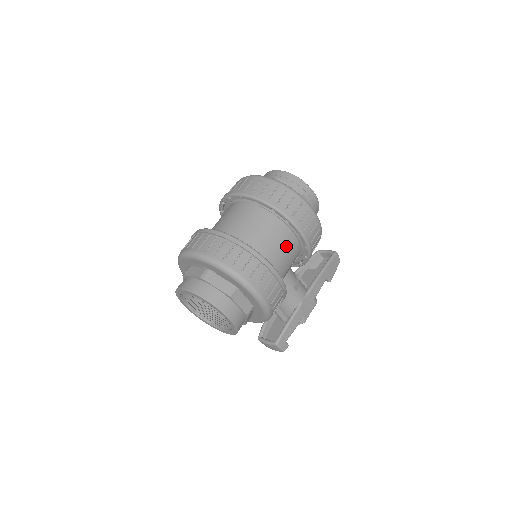
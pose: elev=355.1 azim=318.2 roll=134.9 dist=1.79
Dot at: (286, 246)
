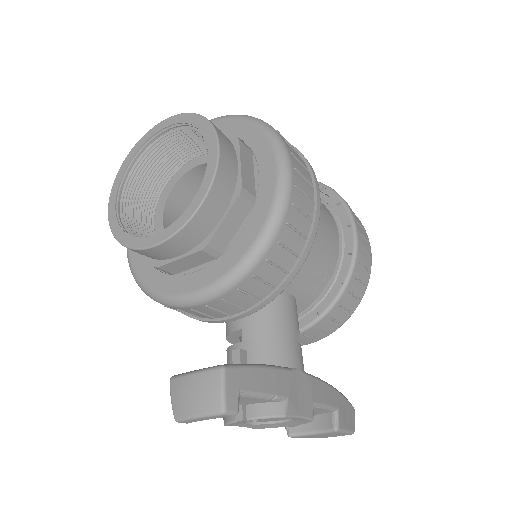
Dot at: (327, 223)
